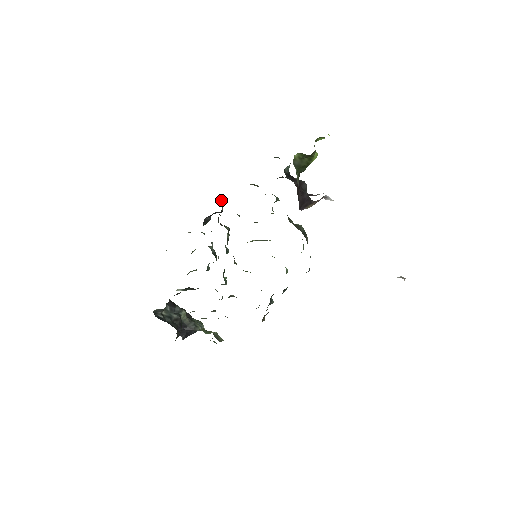
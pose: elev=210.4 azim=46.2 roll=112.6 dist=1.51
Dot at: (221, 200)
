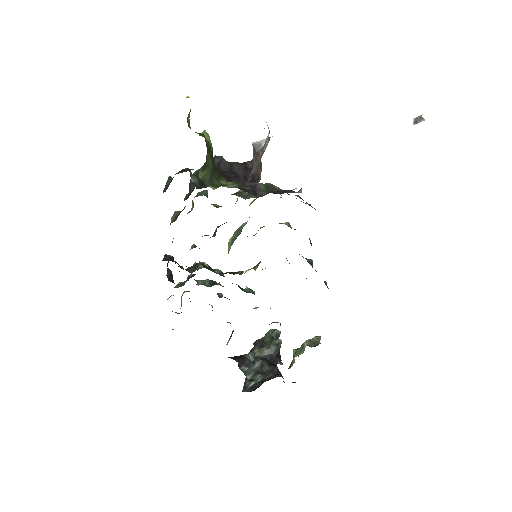
Dot at: (163, 258)
